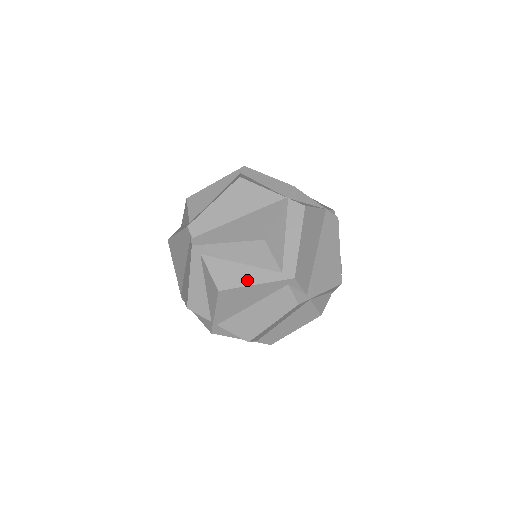
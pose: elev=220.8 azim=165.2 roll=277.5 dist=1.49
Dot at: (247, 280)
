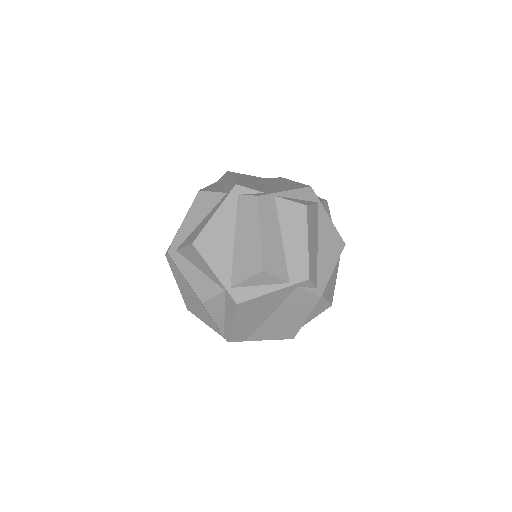
Dot at: (207, 220)
